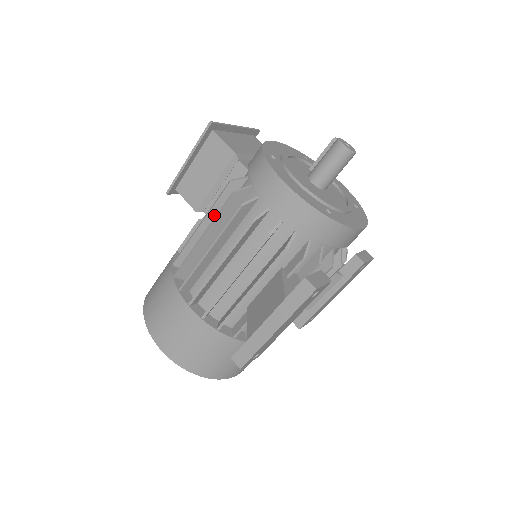
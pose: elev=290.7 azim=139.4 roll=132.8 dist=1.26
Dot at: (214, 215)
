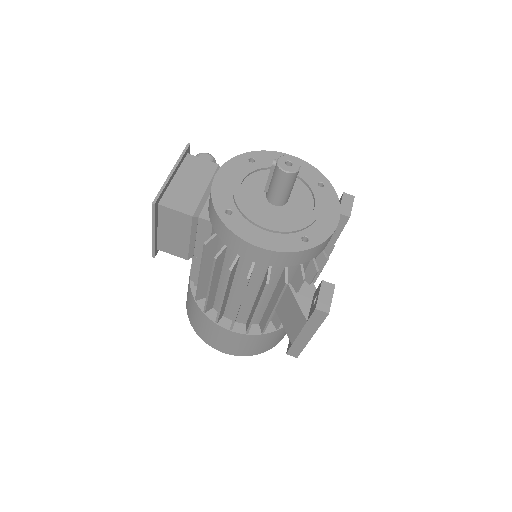
Dot at: (207, 265)
